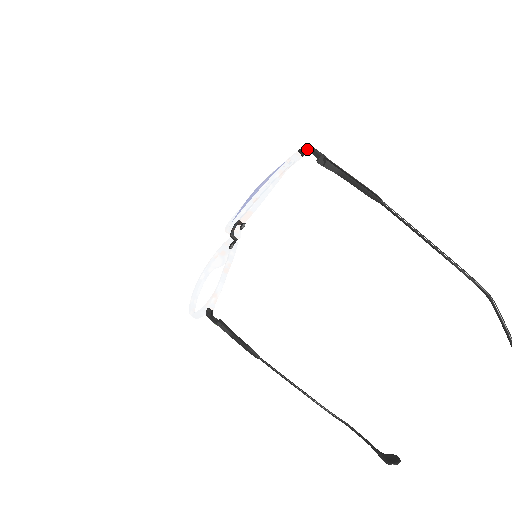
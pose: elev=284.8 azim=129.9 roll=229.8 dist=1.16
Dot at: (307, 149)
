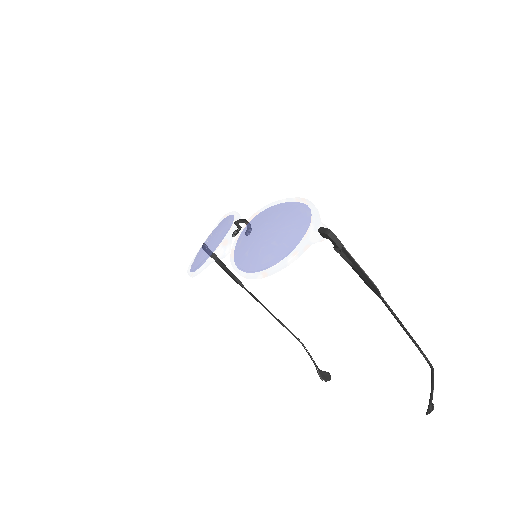
Dot at: (327, 237)
